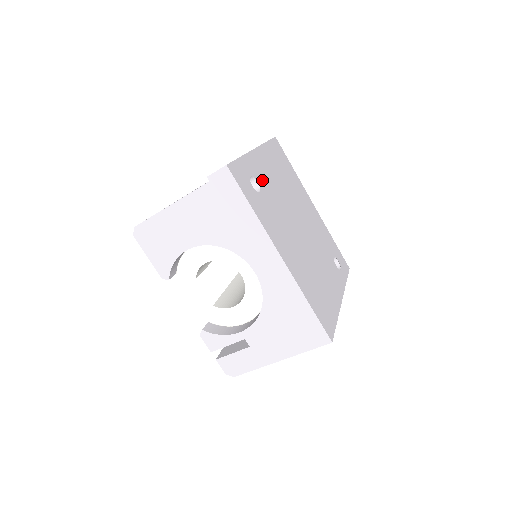
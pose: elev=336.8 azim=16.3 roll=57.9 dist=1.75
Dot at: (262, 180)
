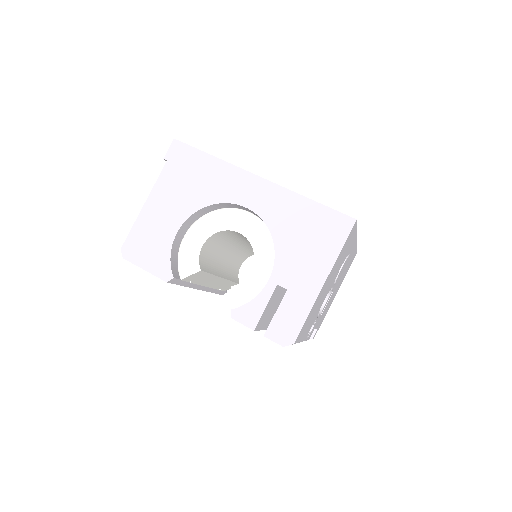
Dot at: occluded
